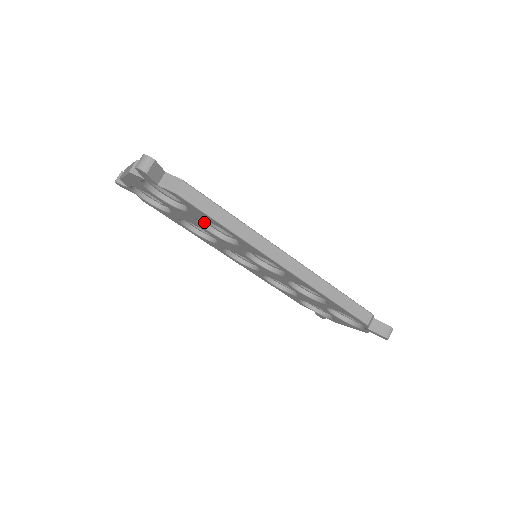
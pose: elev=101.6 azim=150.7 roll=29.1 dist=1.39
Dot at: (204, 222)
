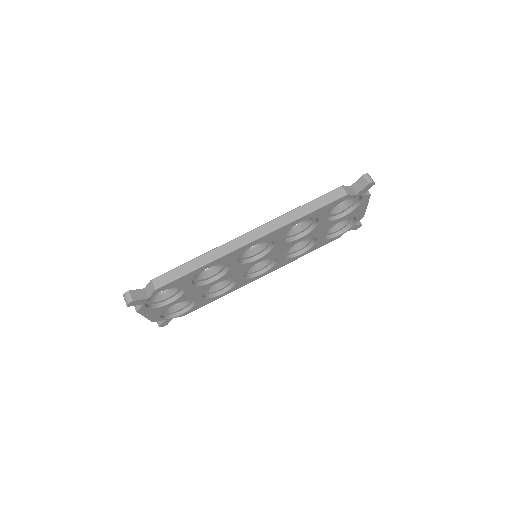
Dot at: (205, 281)
